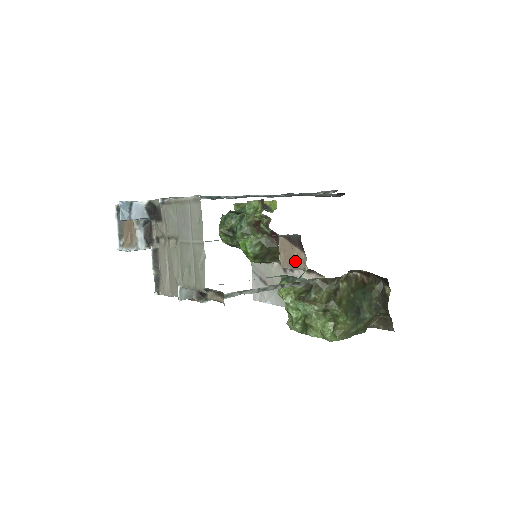
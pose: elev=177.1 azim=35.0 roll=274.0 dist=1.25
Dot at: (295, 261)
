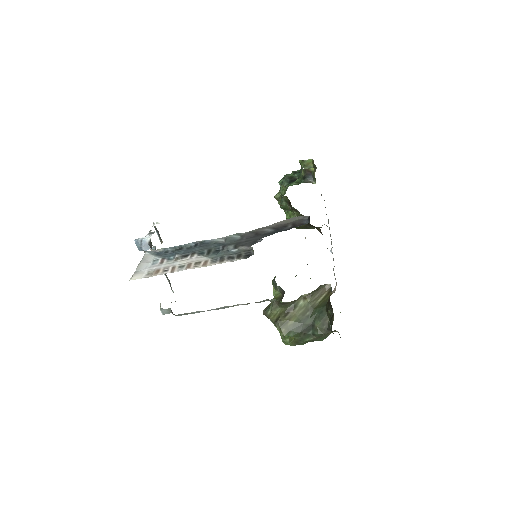
Dot at: occluded
